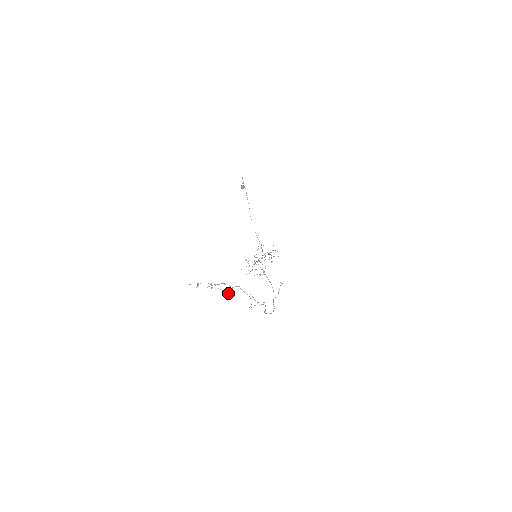
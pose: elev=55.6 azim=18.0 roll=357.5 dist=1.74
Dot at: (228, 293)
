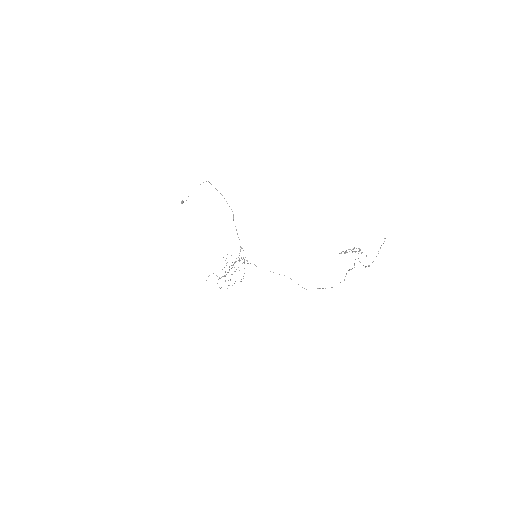
Dot at: occluded
